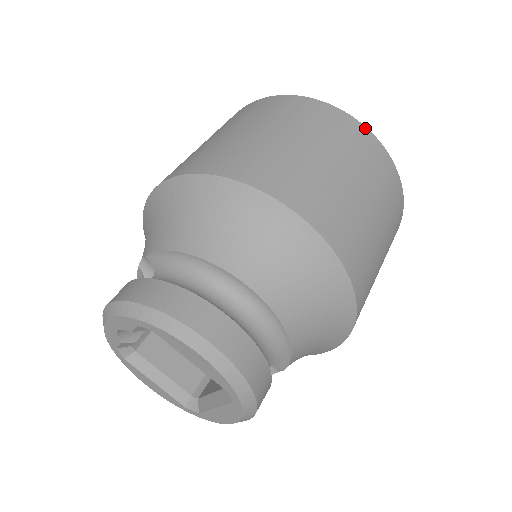
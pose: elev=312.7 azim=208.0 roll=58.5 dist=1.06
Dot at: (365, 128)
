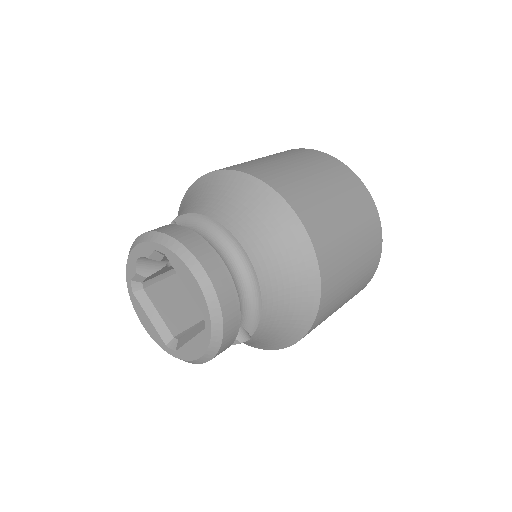
Dot at: (361, 181)
